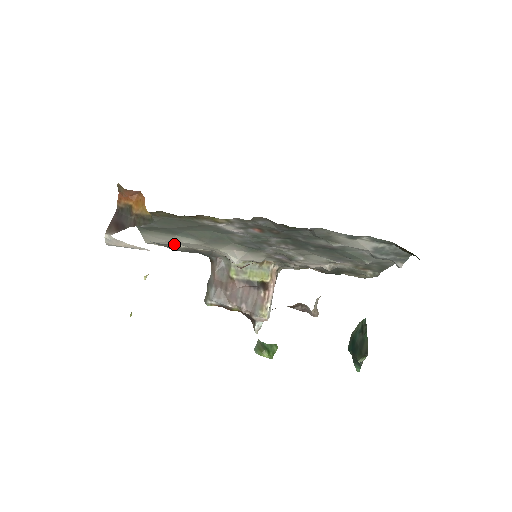
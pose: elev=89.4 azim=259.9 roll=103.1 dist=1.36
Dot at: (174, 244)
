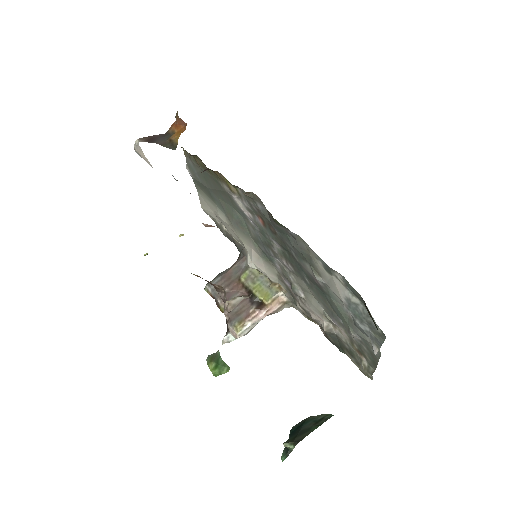
Dot at: (220, 222)
